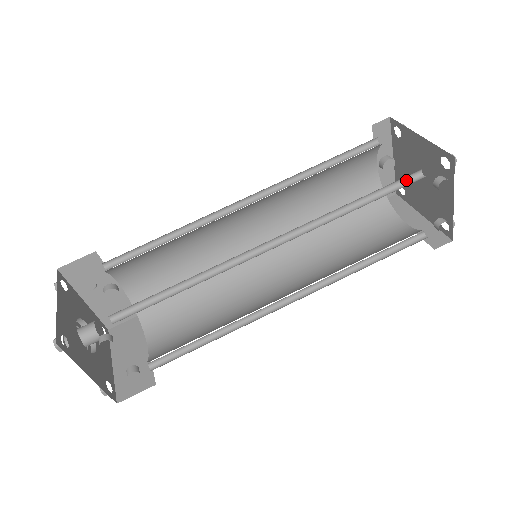
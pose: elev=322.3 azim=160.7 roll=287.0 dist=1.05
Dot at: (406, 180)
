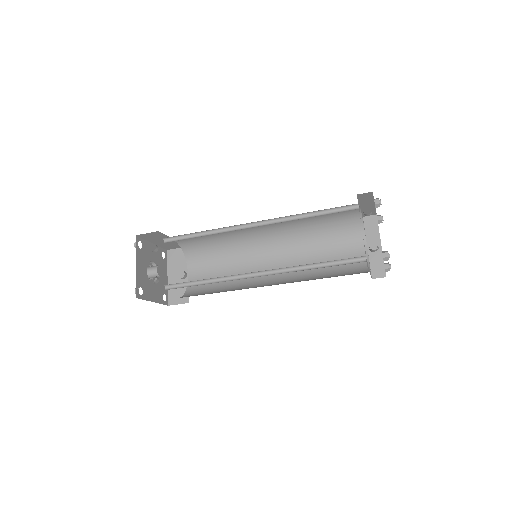
Dot at: (347, 210)
